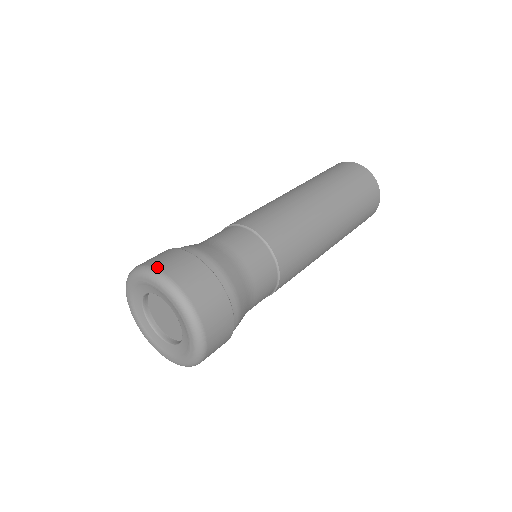
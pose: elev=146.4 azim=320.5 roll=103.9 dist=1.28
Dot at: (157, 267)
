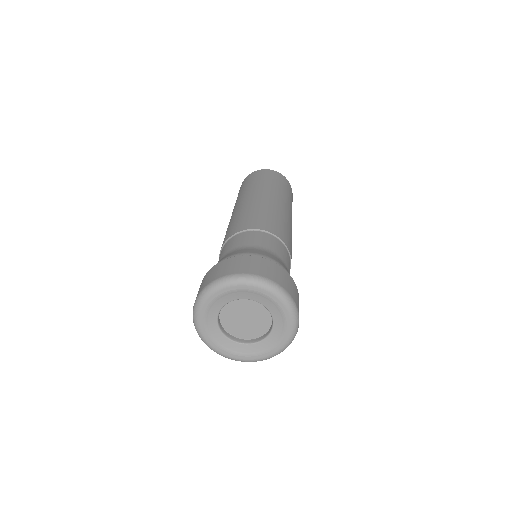
Dot at: (225, 275)
